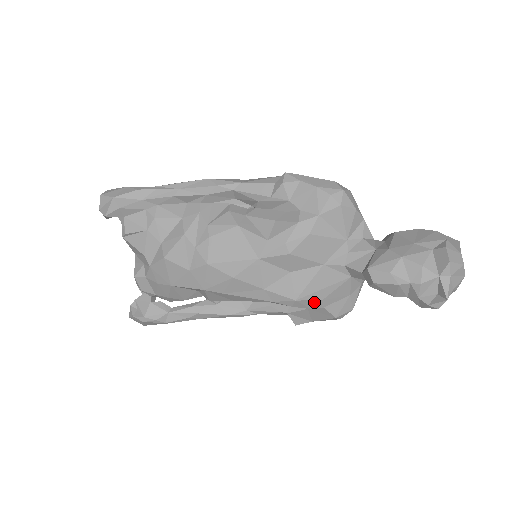
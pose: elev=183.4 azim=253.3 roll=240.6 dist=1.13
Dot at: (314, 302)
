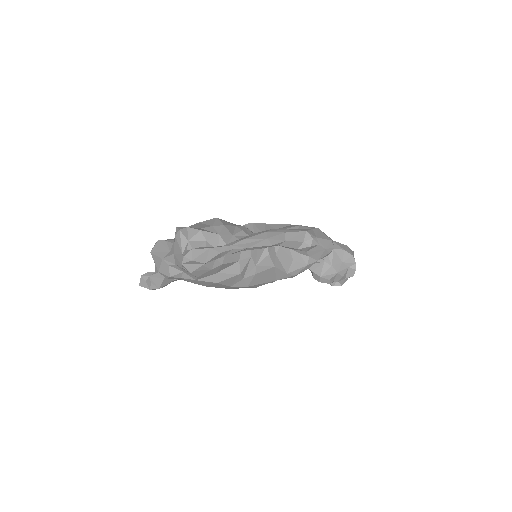
Dot at: occluded
